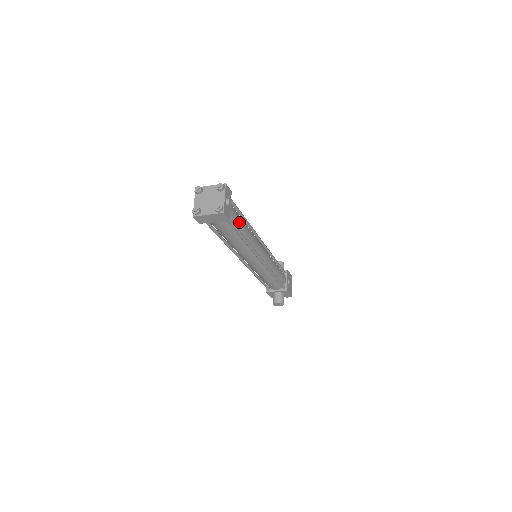
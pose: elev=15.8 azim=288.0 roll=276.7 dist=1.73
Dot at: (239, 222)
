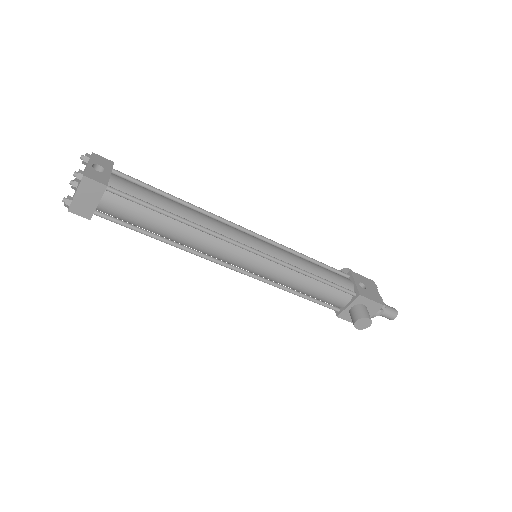
Dot at: (152, 197)
